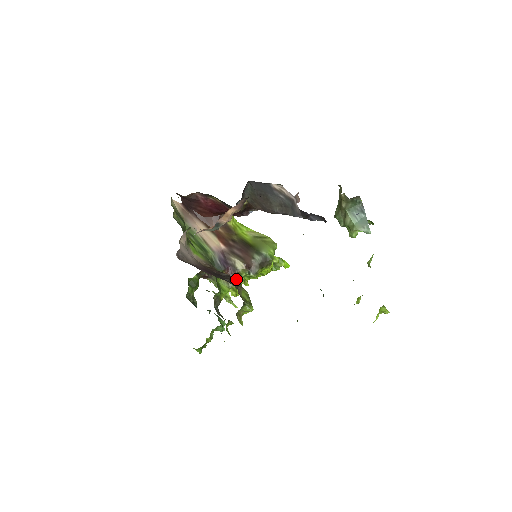
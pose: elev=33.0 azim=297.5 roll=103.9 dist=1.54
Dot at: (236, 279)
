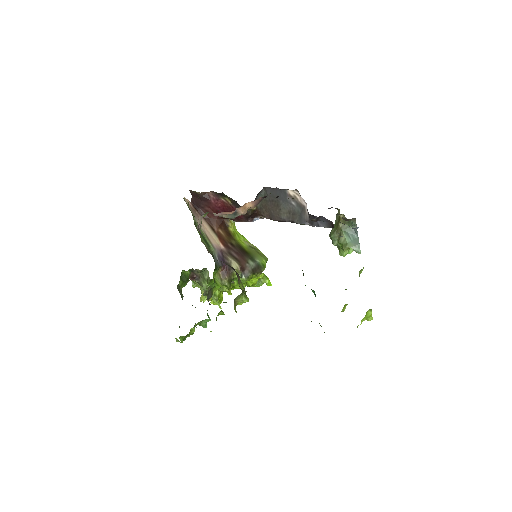
Dot at: (229, 278)
